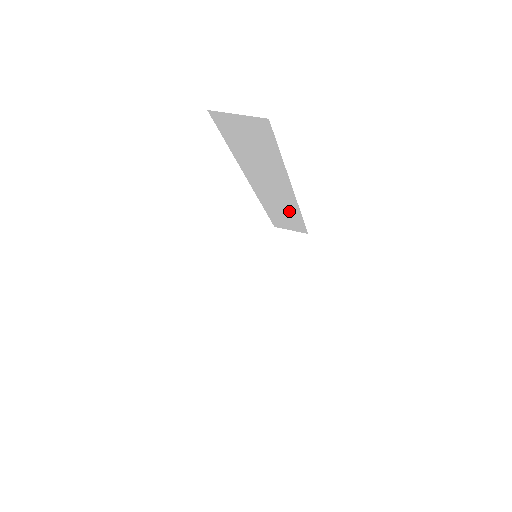
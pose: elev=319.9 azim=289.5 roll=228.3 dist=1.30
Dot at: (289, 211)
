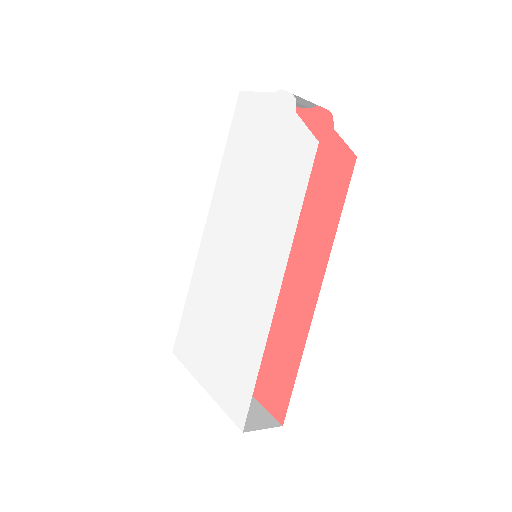
Dot at: occluded
